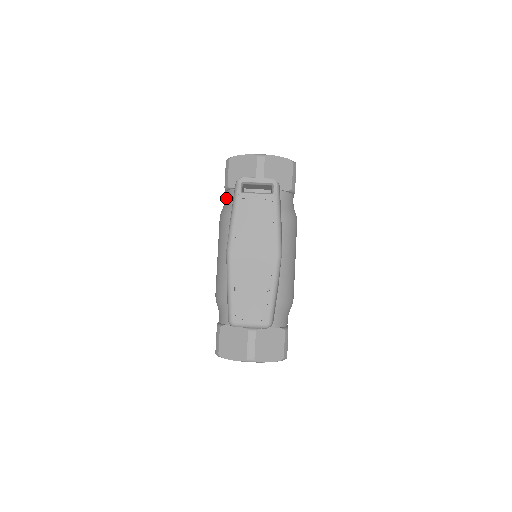
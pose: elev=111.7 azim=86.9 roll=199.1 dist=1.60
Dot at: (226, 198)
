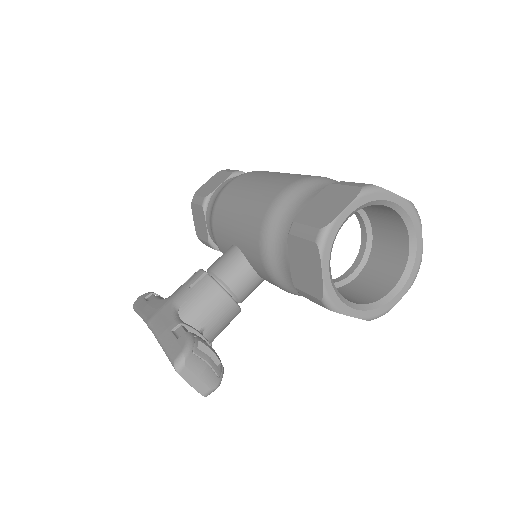
Dot at: (290, 216)
